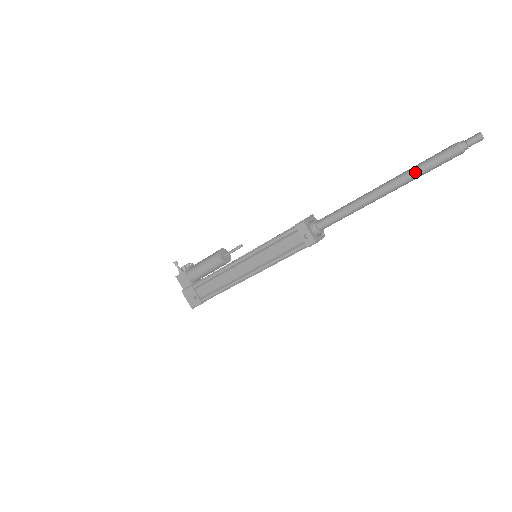
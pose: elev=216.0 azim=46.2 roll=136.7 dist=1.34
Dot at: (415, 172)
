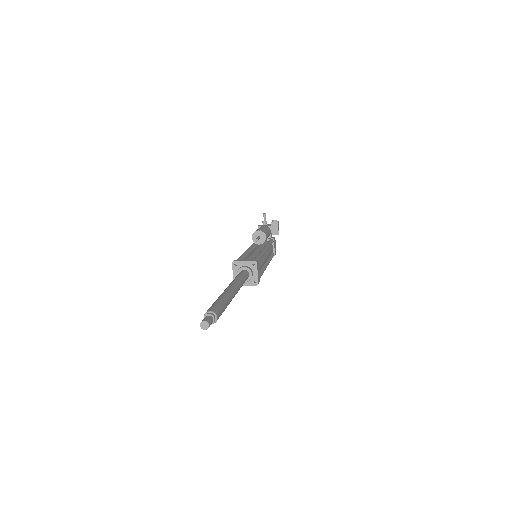
Dot at: occluded
